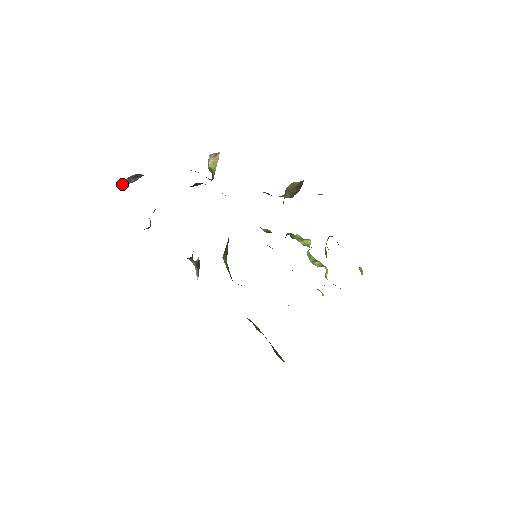
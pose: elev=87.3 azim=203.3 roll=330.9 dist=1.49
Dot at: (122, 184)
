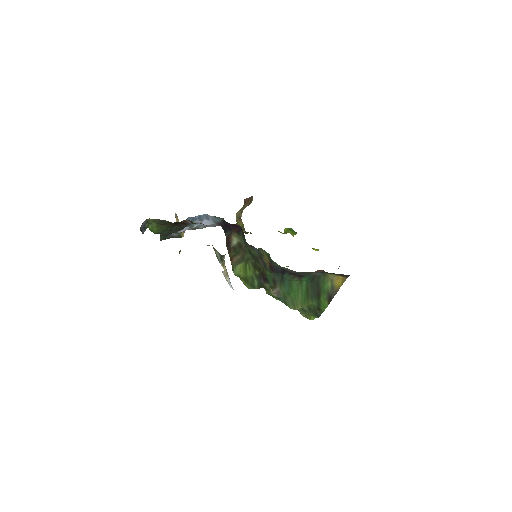
Dot at: occluded
